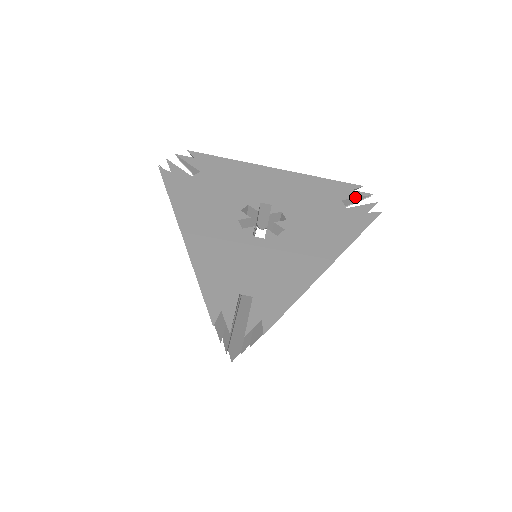
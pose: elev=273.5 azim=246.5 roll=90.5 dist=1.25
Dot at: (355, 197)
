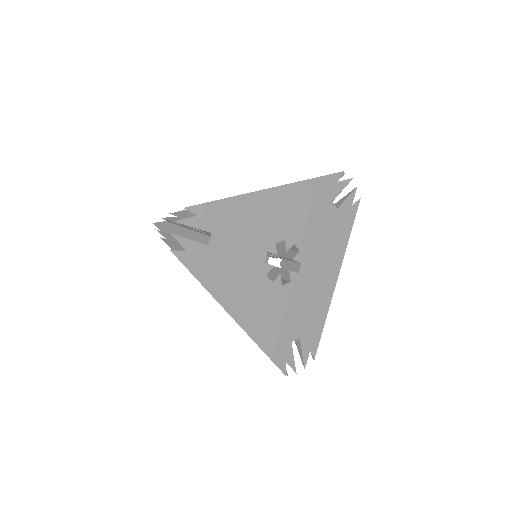
Dot at: occluded
